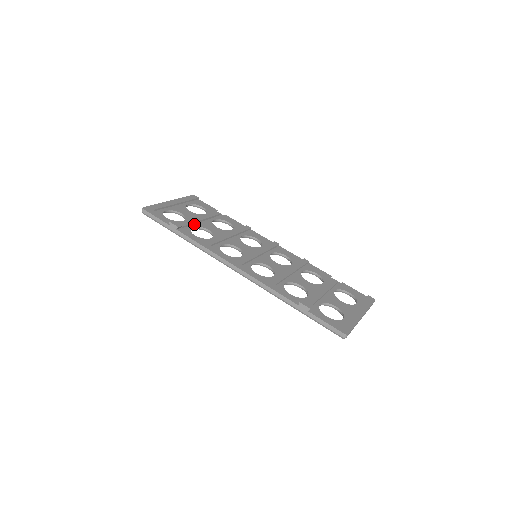
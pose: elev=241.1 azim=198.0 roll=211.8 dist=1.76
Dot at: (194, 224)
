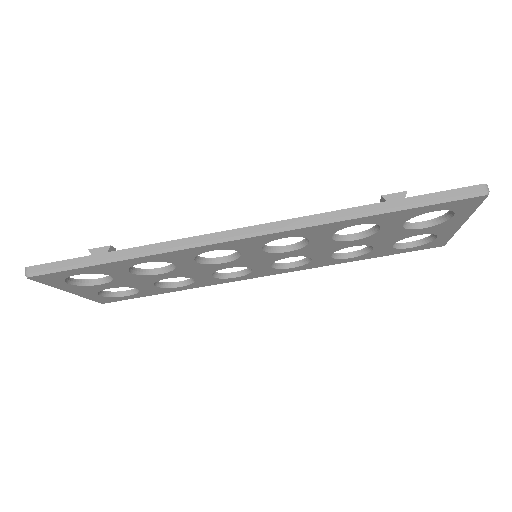
Dot at: occluded
